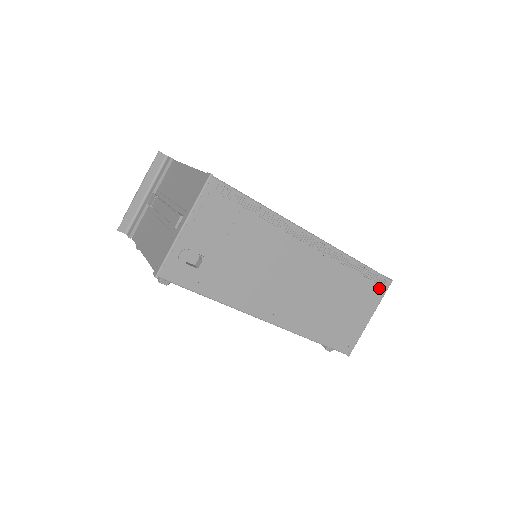
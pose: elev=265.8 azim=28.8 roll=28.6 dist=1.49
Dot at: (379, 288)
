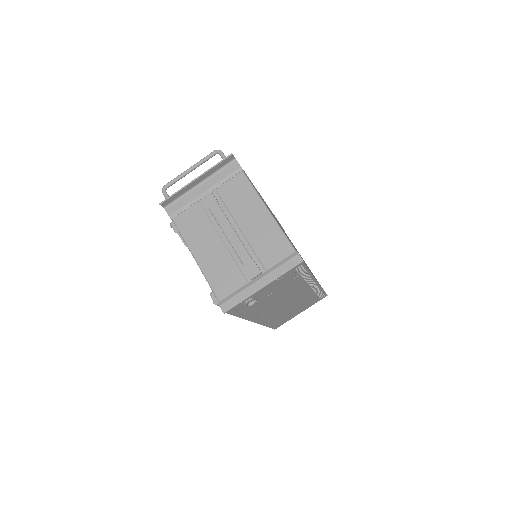
Dot at: (318, 300)
